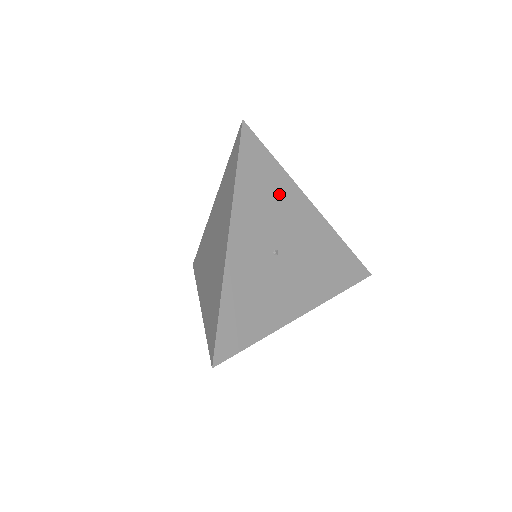
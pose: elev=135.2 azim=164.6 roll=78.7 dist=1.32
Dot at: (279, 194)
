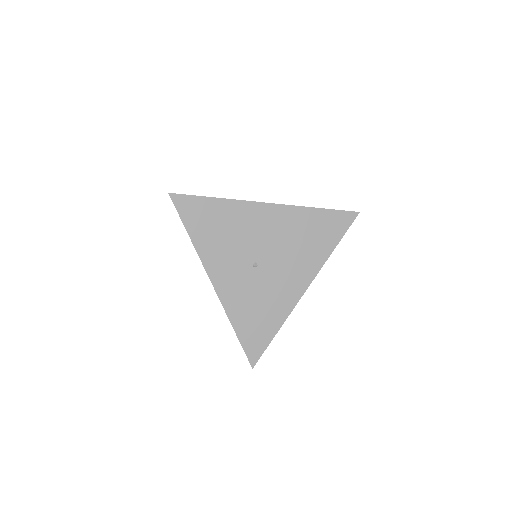
Dot at: (232, 221)
